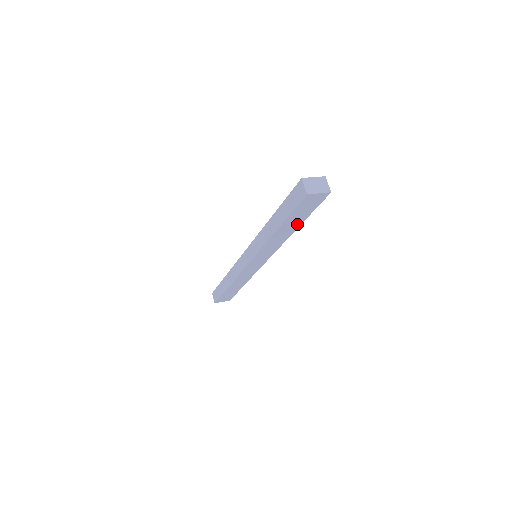
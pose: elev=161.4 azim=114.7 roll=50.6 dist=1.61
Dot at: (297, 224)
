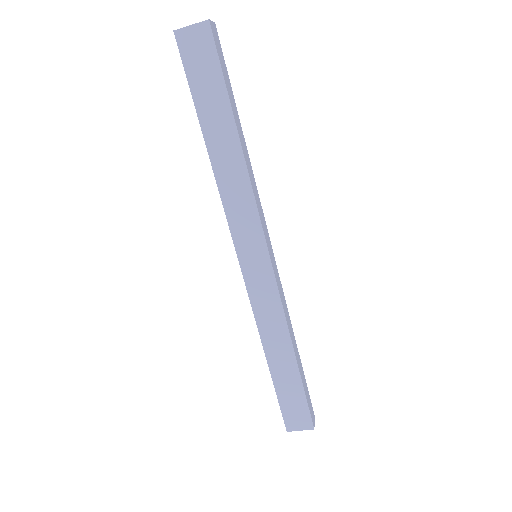
Dot at: (228, 123)
